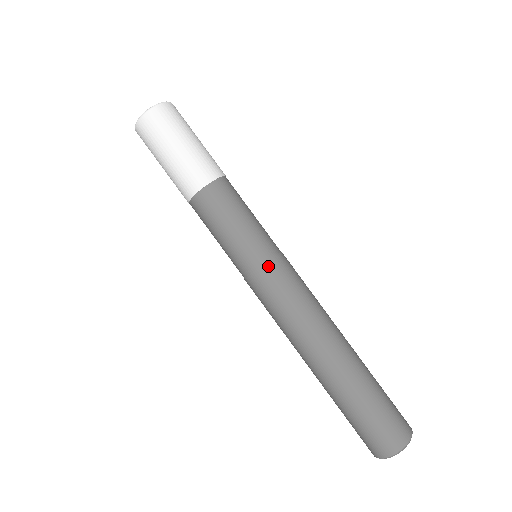
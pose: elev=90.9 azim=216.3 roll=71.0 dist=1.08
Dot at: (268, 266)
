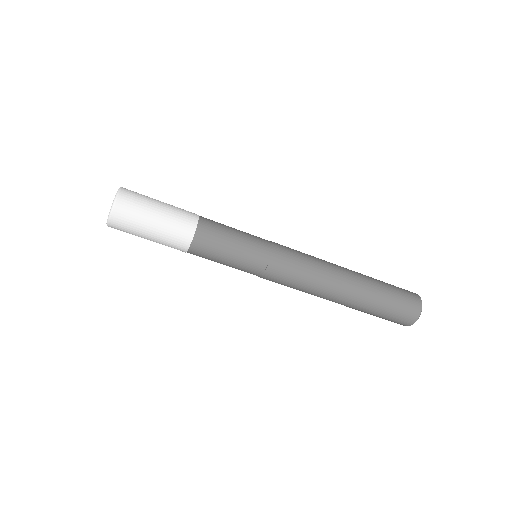
Dot at: (274, 255)
